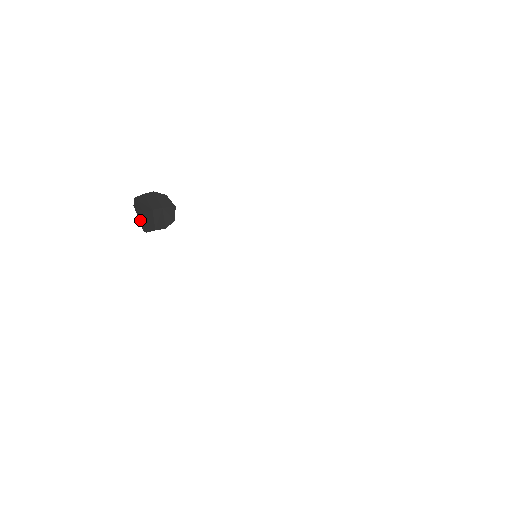
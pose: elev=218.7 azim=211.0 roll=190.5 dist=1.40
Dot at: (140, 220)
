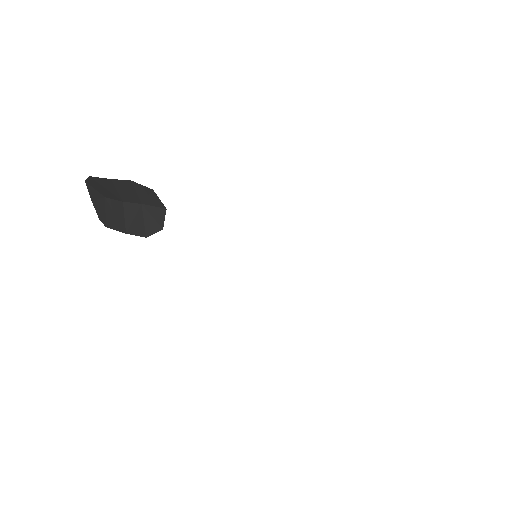
Dot at: (93, 201)
